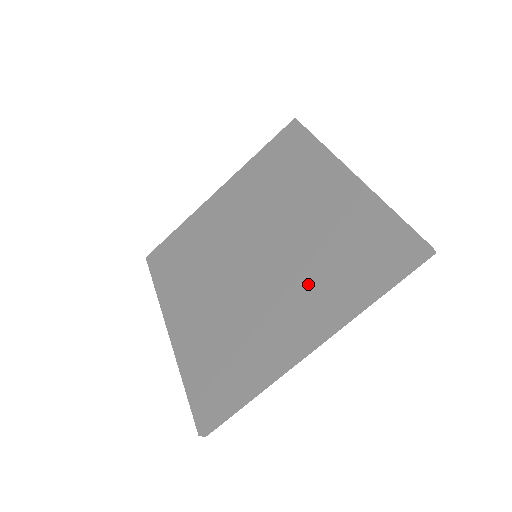
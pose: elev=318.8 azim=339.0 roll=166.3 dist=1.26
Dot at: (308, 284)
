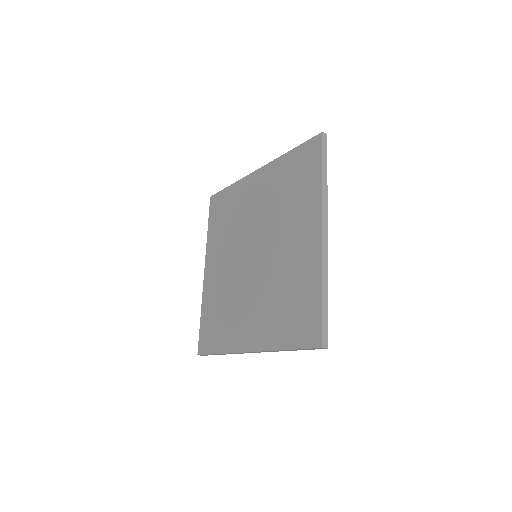
Dot at: (292, 219)
